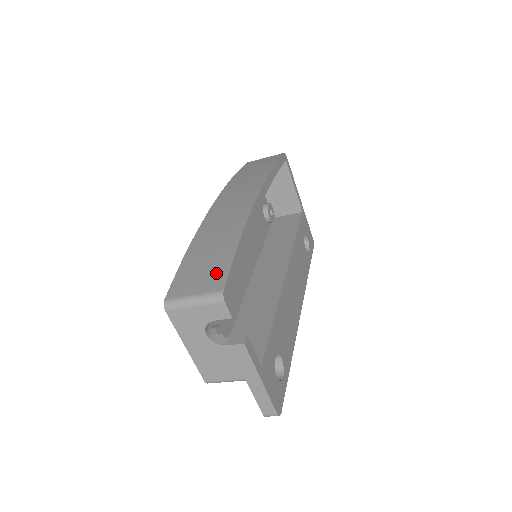
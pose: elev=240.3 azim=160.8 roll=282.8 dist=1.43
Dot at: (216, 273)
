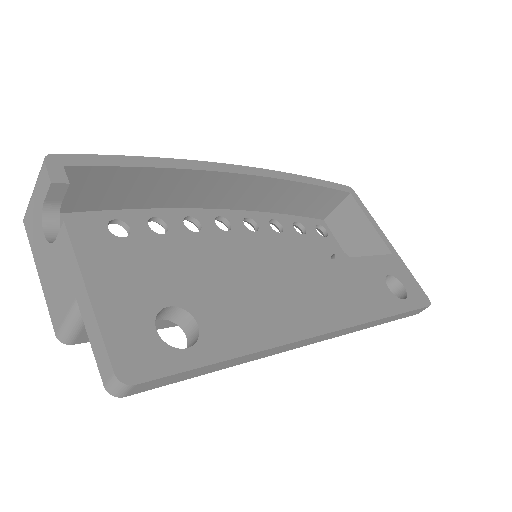
Dot at: occluded
